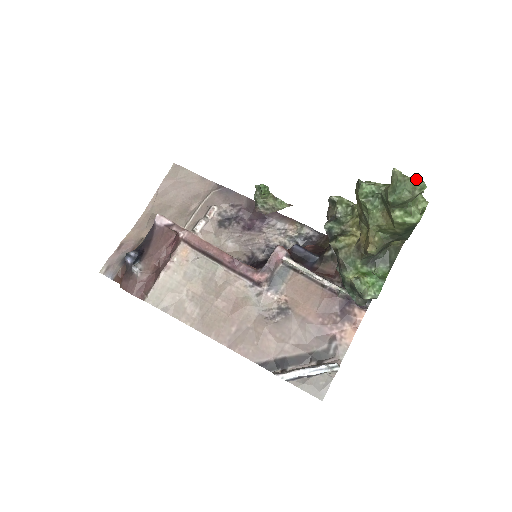
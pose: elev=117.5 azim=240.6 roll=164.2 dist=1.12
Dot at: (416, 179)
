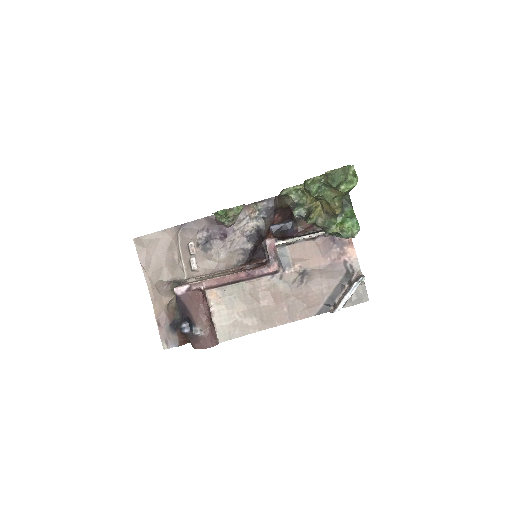
Dot at: (342, 167)
